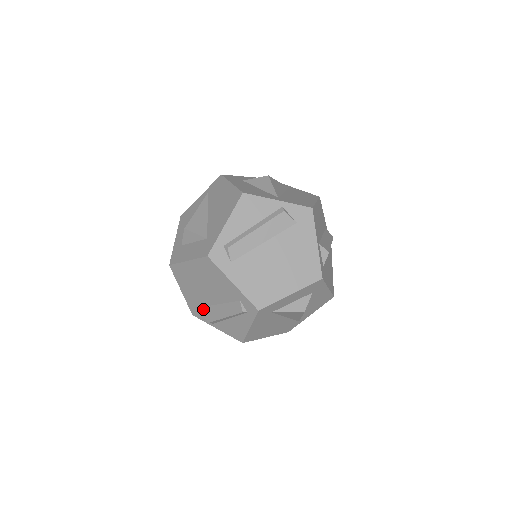
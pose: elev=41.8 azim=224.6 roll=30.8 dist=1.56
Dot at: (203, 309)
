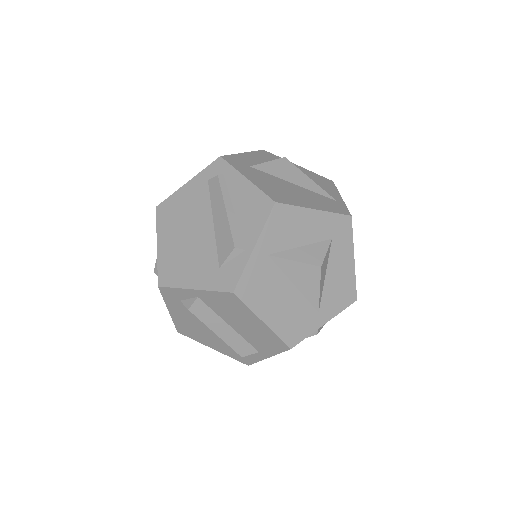
Dot at: (220, 256)
